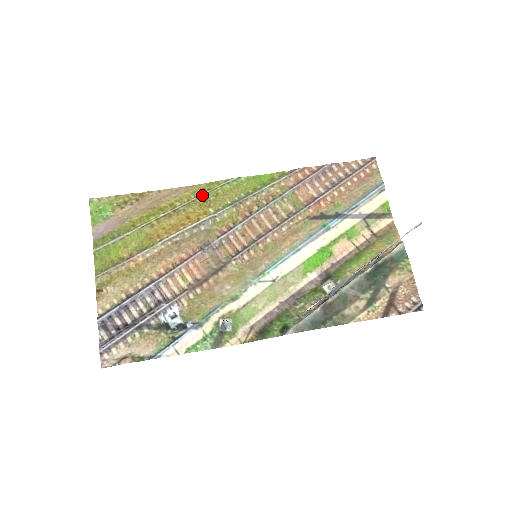
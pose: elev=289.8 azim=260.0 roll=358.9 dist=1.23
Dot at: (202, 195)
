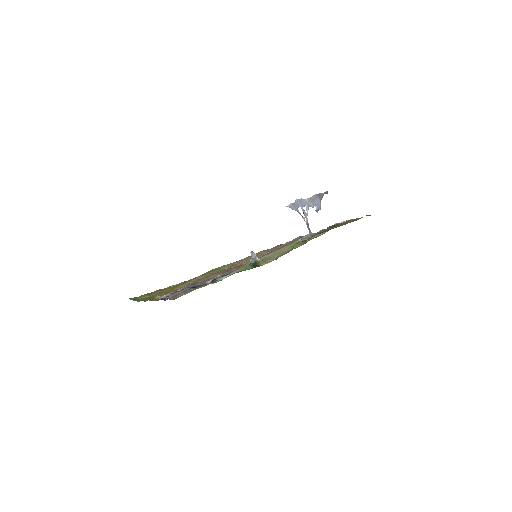
Dot at: (206, 272)
